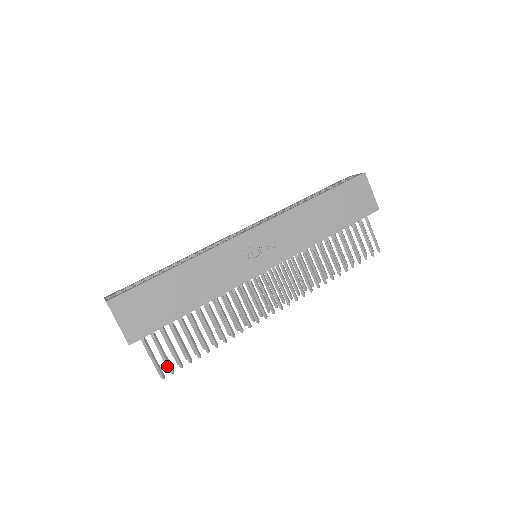
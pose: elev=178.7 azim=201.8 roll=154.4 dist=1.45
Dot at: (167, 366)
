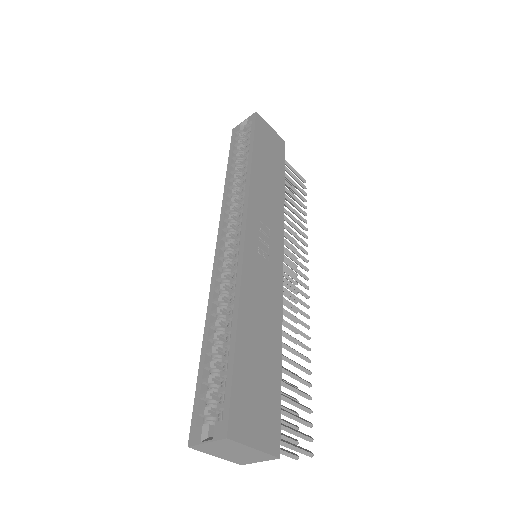
Dot at: occluded
